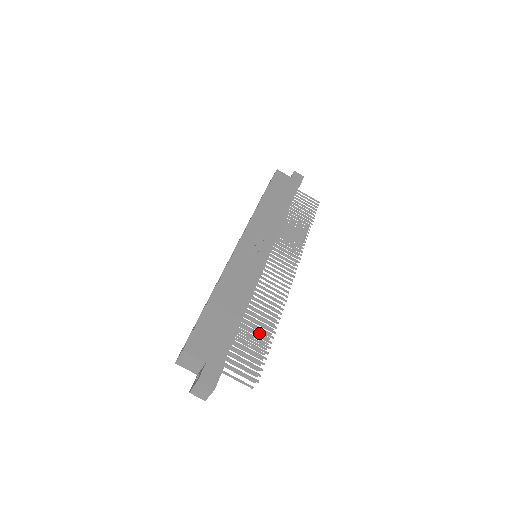
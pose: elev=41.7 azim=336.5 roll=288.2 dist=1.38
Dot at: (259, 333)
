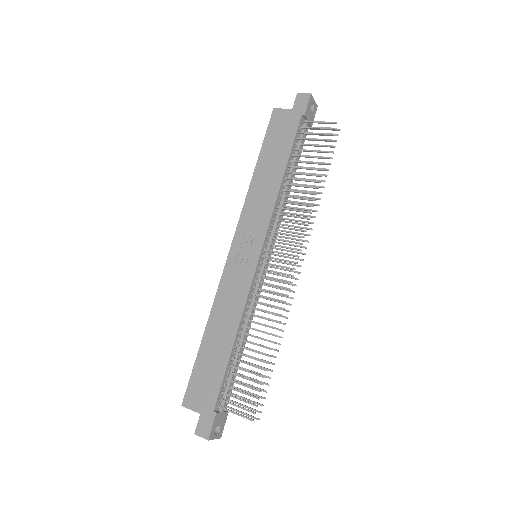
Dot at: occluded
